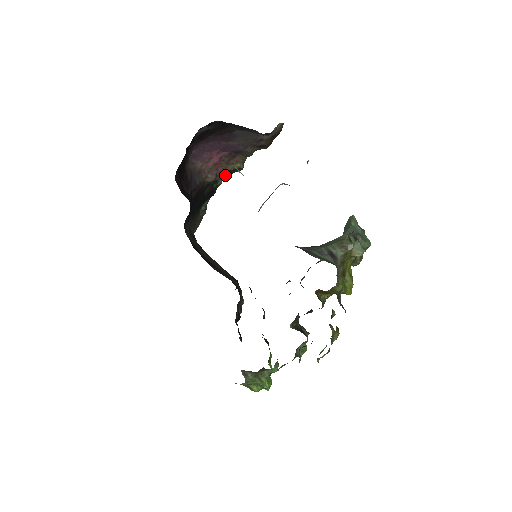
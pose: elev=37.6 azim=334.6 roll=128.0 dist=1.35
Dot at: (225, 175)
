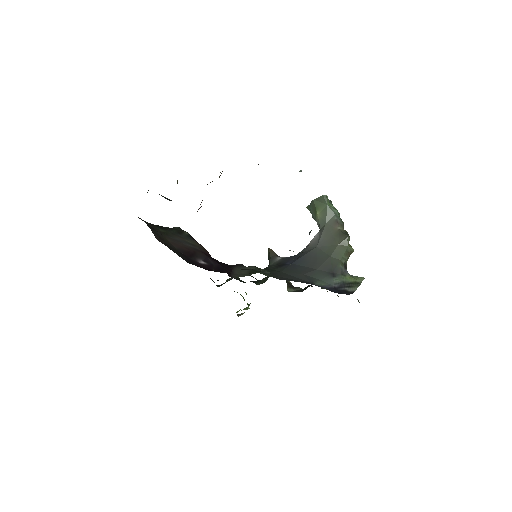
Dot at: occluded
